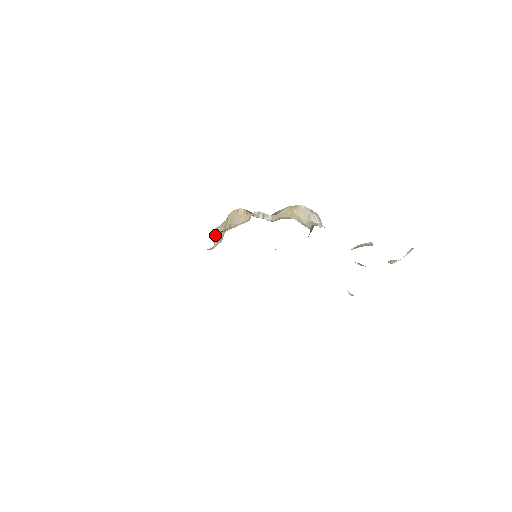
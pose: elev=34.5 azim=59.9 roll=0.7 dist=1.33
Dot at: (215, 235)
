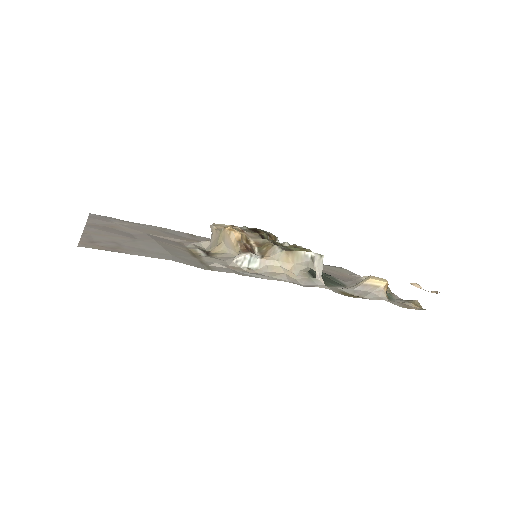
Dot at: (212, 233)
